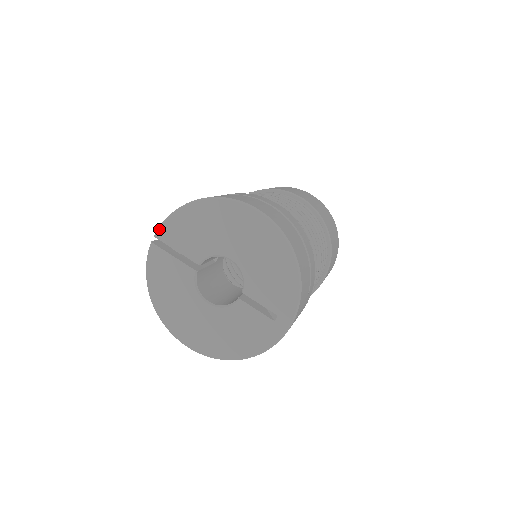
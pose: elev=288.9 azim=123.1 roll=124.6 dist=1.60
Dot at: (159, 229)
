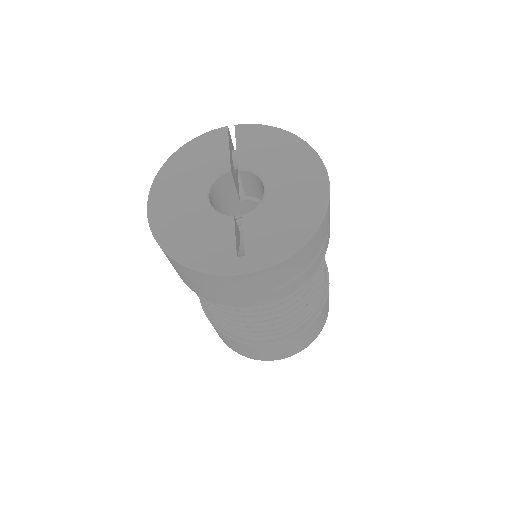
Dot at: (245, 124)
